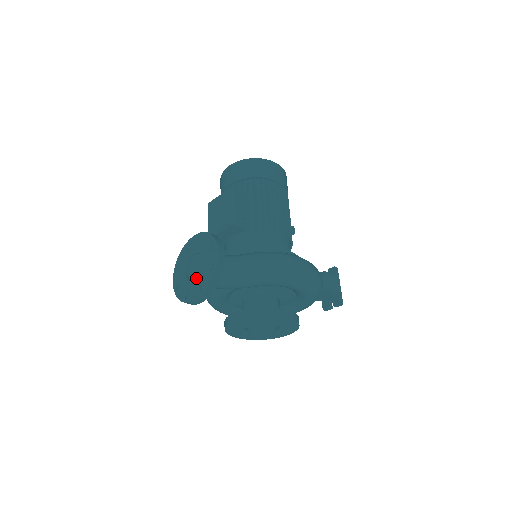
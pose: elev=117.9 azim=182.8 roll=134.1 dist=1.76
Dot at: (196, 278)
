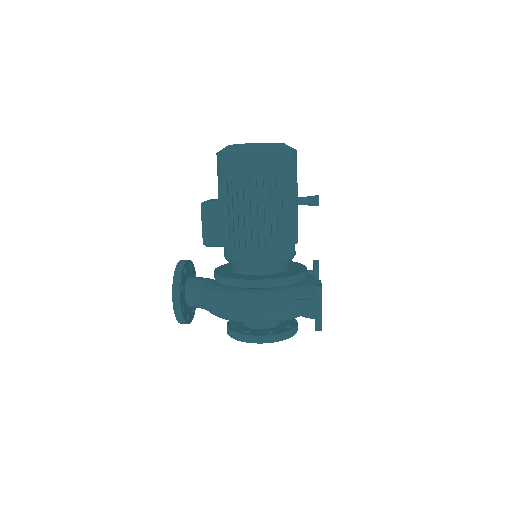
Dot at: occluded
